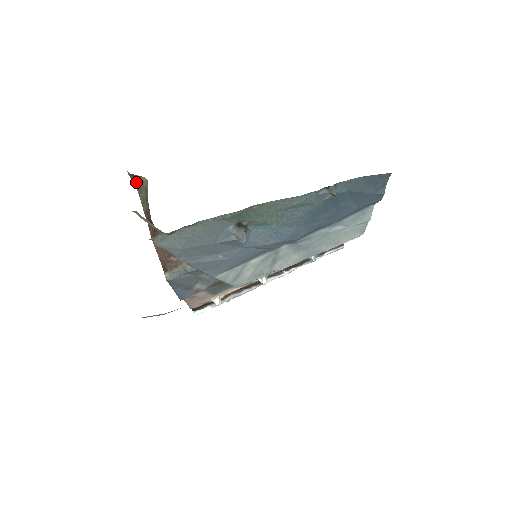
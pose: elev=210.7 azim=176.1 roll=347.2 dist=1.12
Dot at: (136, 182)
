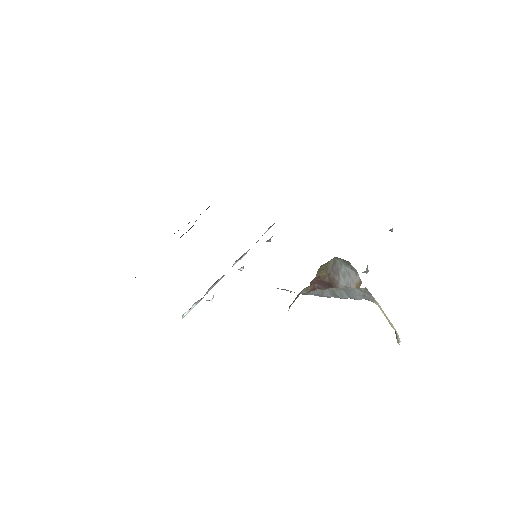
Dot at: occluded
